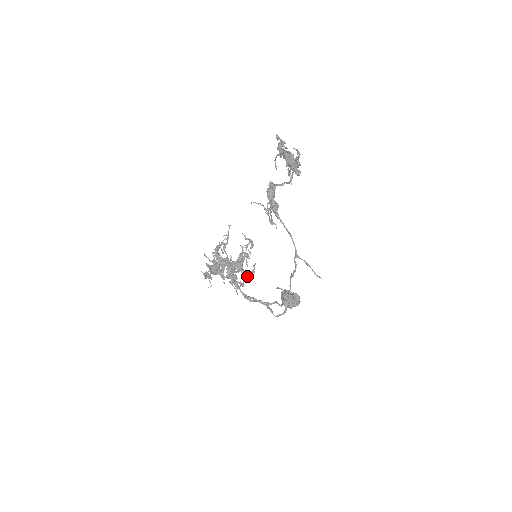
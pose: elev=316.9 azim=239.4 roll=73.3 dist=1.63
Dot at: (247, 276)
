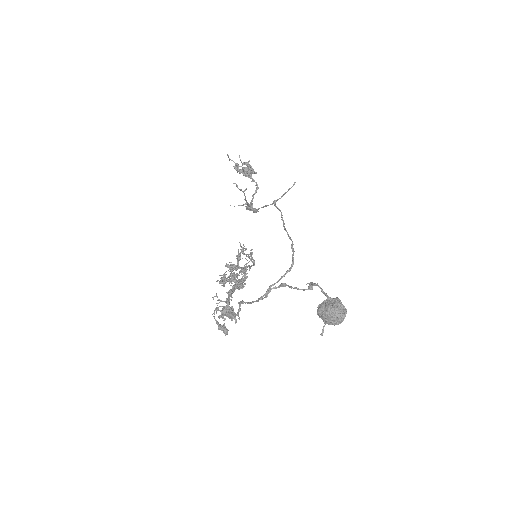
Dot at: (240, 245)
